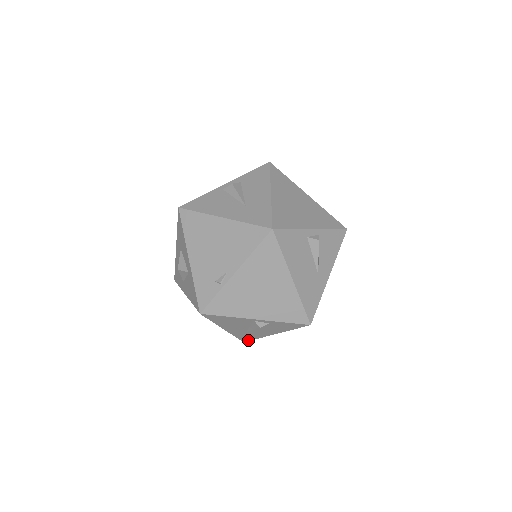
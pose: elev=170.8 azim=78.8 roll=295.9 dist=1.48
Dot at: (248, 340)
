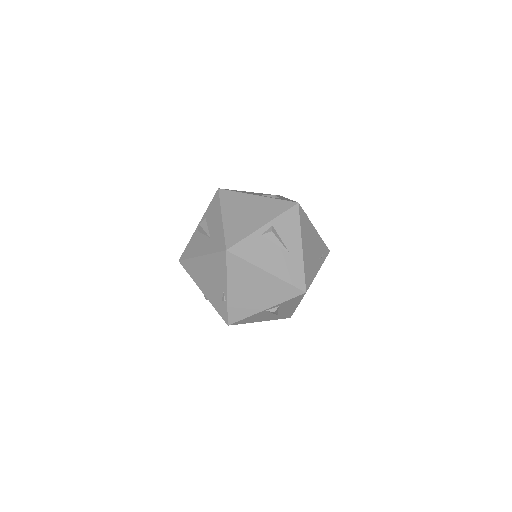
Dot at: (290, 316)
